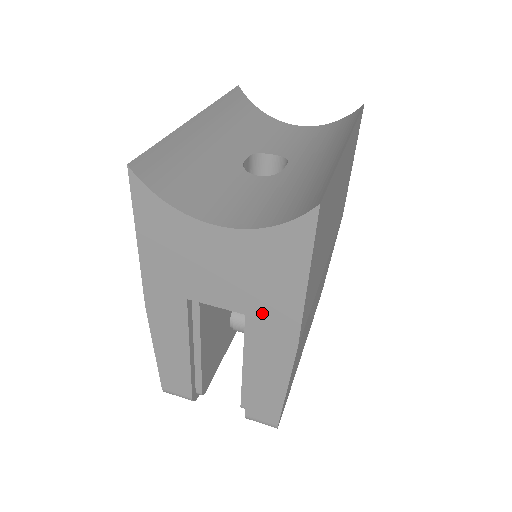
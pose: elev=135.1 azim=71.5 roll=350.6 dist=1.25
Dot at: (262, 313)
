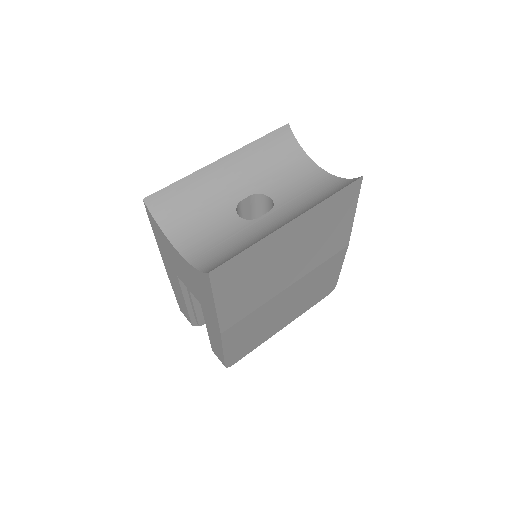
Dot at: (204, 306)
